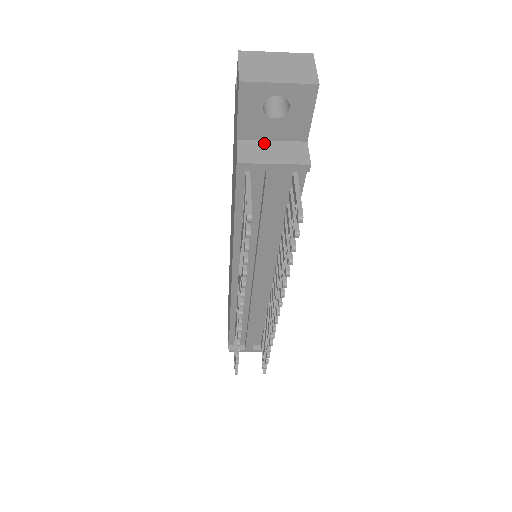
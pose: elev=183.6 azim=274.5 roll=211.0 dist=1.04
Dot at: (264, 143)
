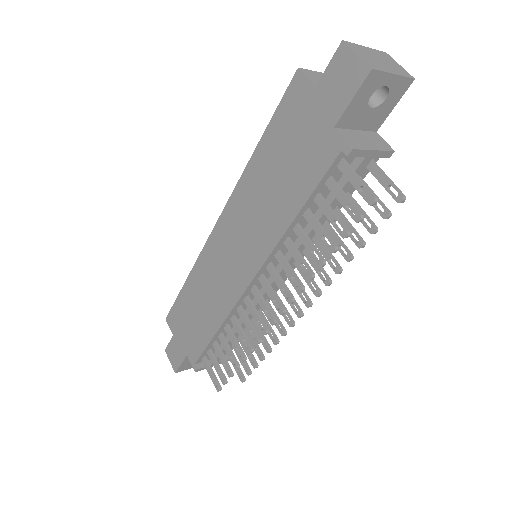
Dot at: (353, 132)
